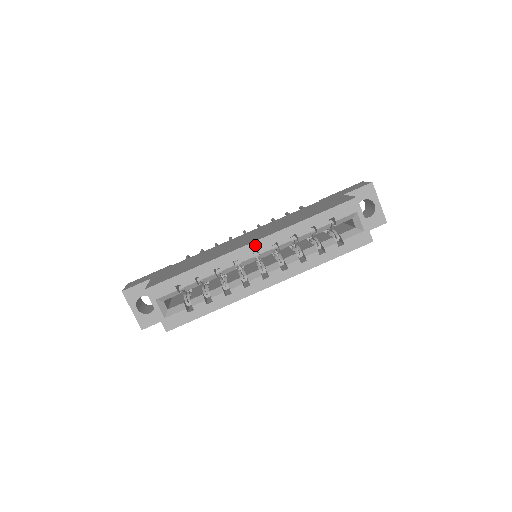
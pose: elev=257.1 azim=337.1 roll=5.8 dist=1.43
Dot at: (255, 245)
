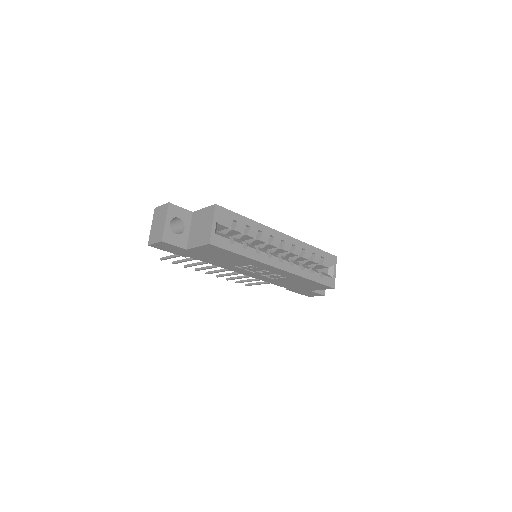
Dot at: (285, 237)
